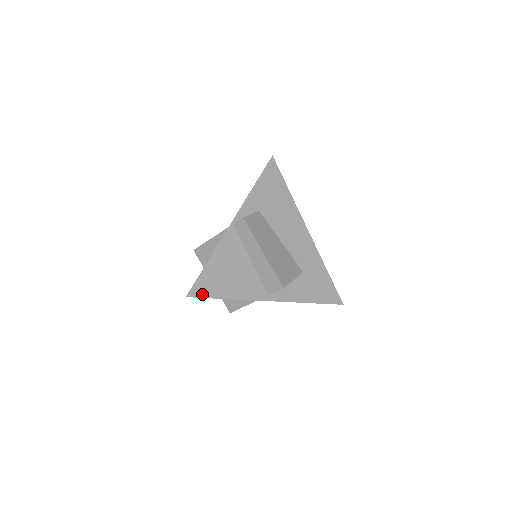
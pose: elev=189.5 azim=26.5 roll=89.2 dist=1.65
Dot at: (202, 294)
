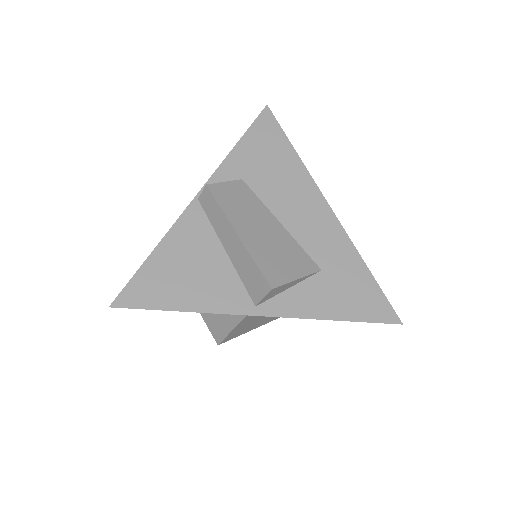
Dot at: (137, 303)
